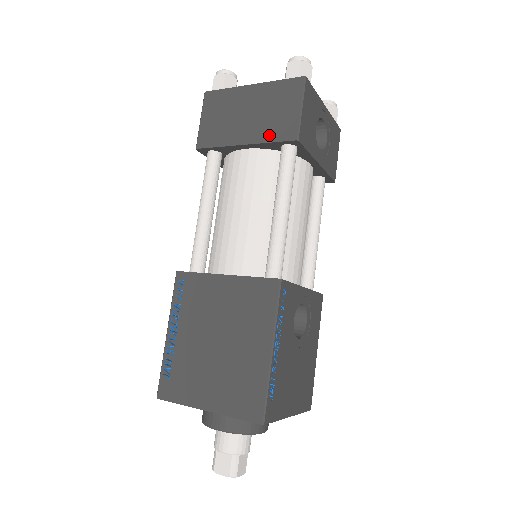
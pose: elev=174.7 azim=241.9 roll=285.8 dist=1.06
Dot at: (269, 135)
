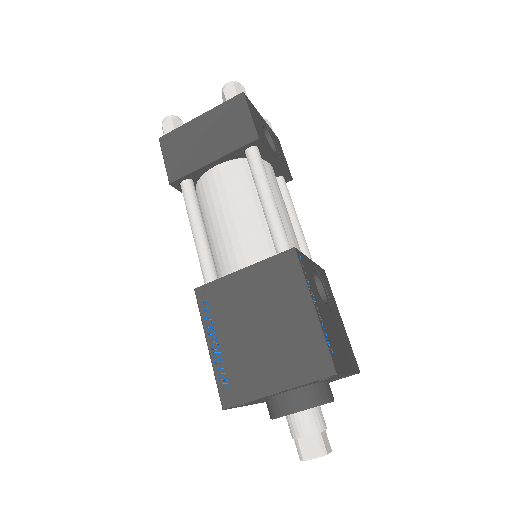
Dot at: (232, 145)
